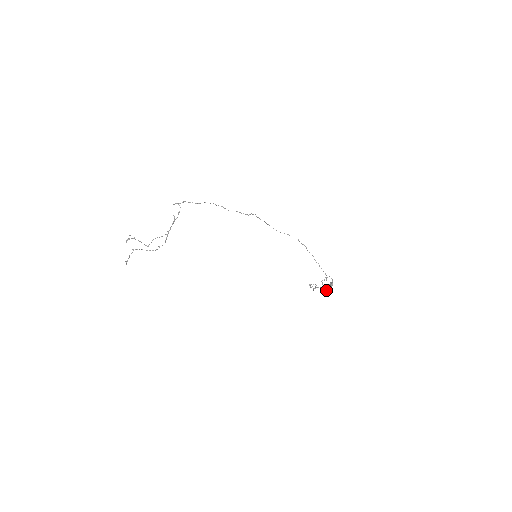
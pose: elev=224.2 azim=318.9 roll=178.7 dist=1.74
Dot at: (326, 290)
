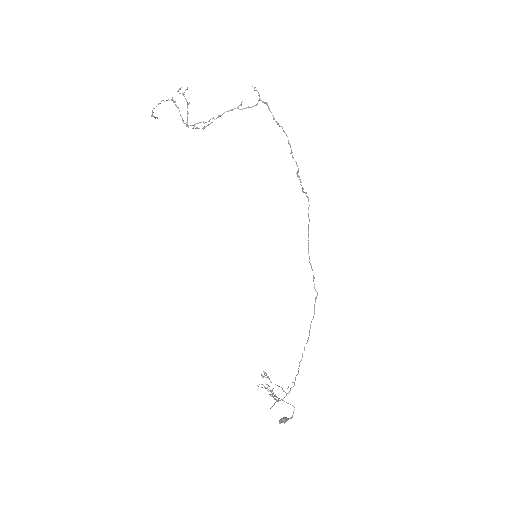
Dot at: (272, 389)
